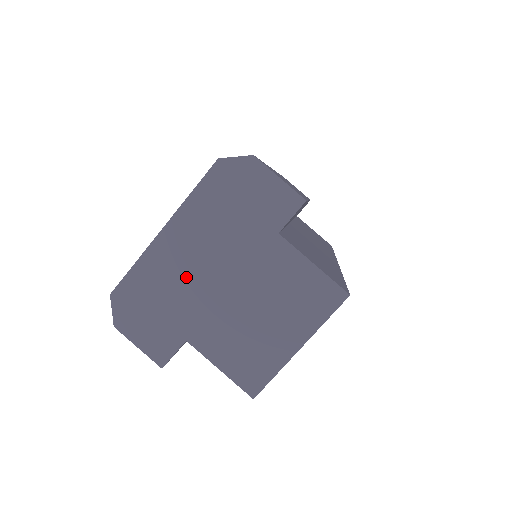
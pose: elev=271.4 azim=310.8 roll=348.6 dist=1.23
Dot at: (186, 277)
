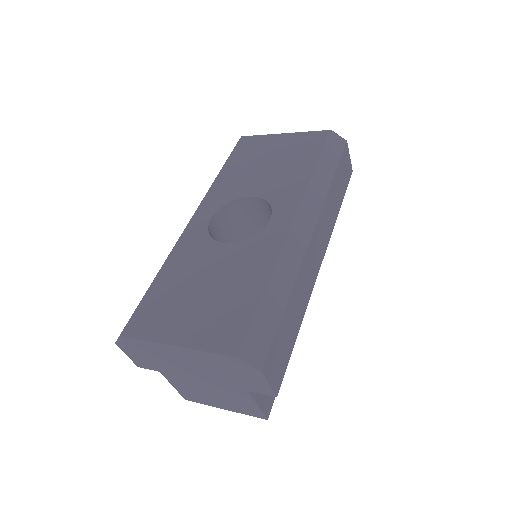
Dot at: (176, 363)
